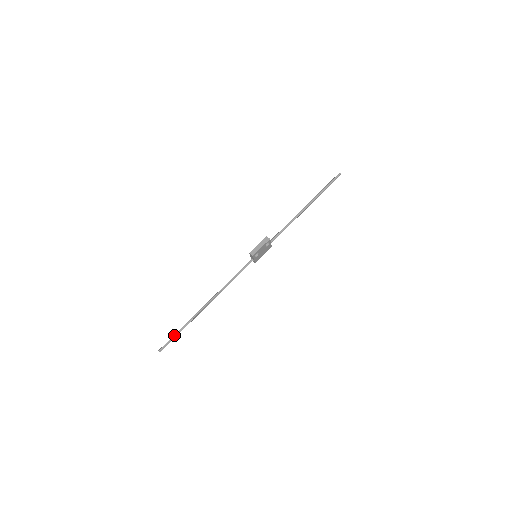
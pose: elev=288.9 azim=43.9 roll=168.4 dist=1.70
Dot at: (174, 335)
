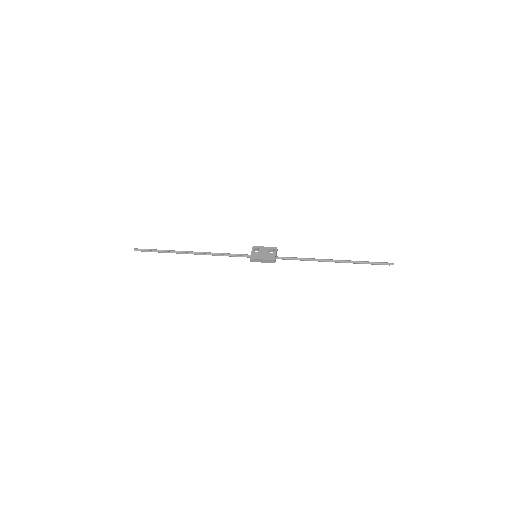
Dot at: (153, 250)
